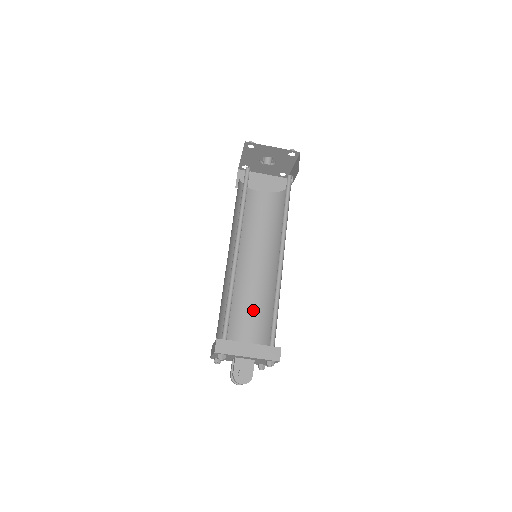
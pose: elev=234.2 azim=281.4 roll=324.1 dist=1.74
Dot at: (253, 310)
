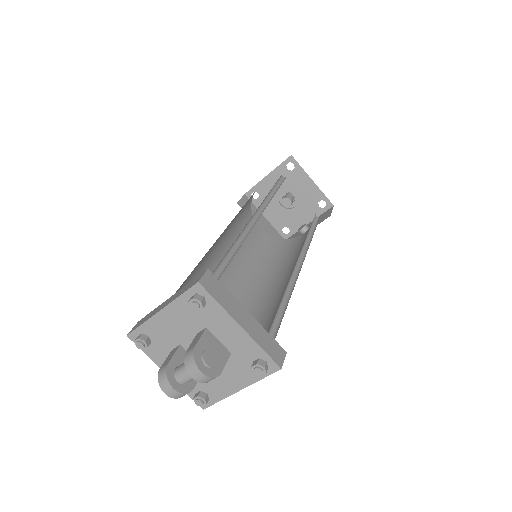
Dot at: occluded
